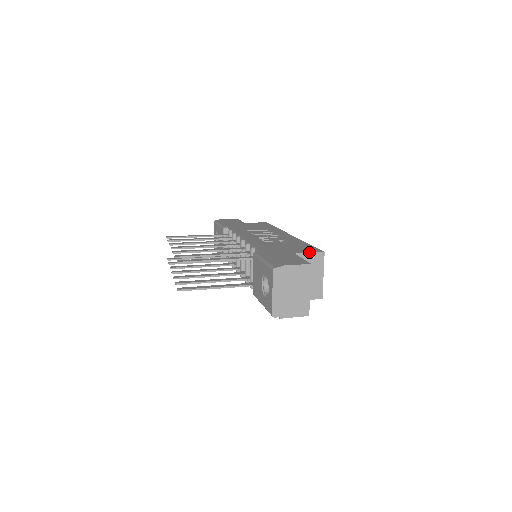
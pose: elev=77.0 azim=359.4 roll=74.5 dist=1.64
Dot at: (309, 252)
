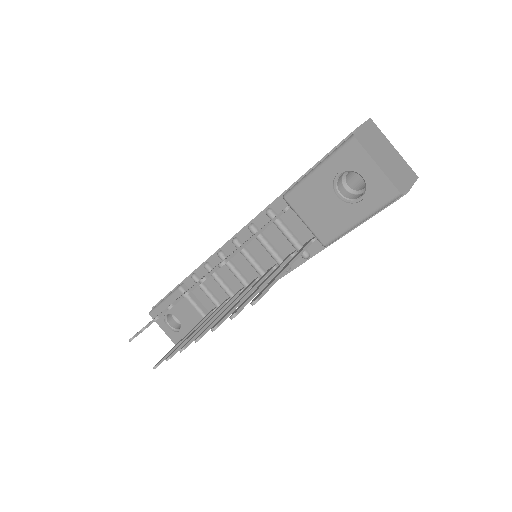
Dot at: occluded
